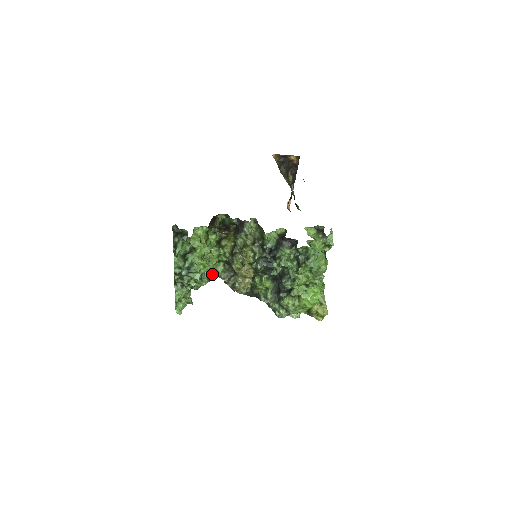
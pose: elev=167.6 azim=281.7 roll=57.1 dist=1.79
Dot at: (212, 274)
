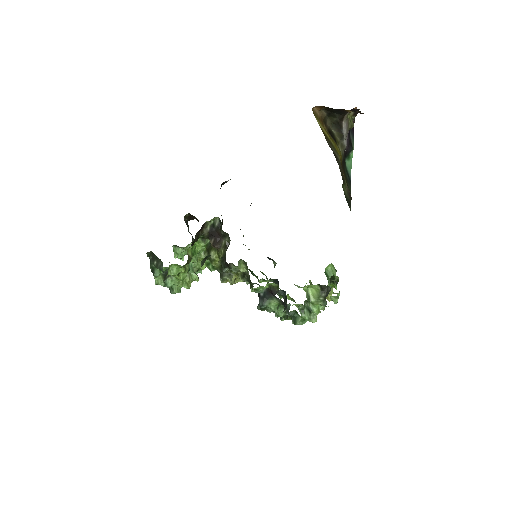
Dot at: occluded
